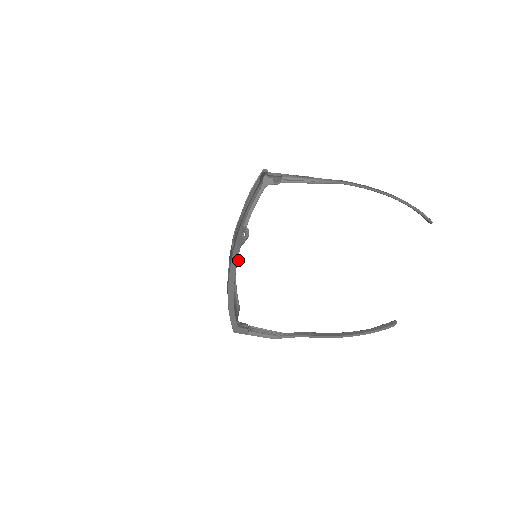
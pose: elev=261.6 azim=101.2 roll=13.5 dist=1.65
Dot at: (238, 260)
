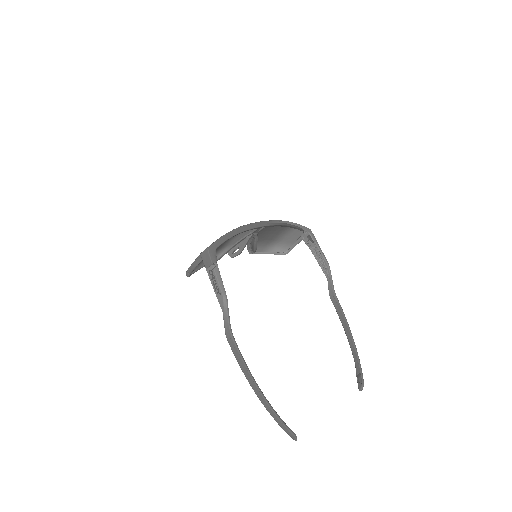
Dot at: (231, 253)
